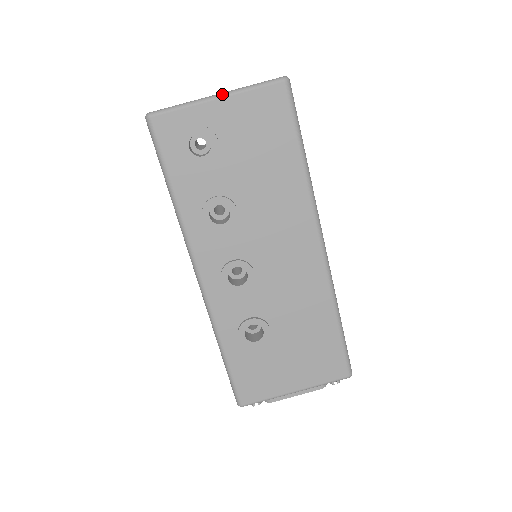
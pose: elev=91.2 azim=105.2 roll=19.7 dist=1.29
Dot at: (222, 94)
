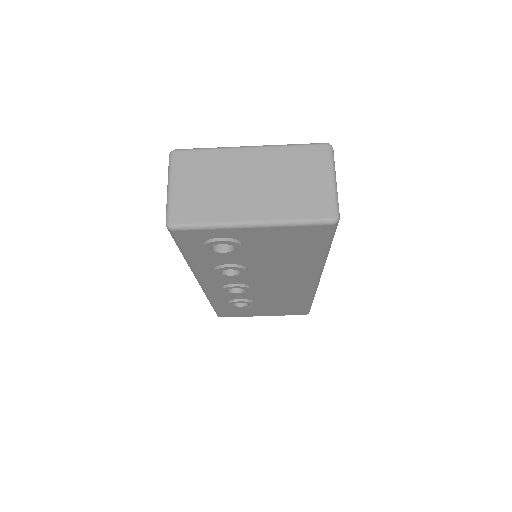
Dot at: (259, 224)
